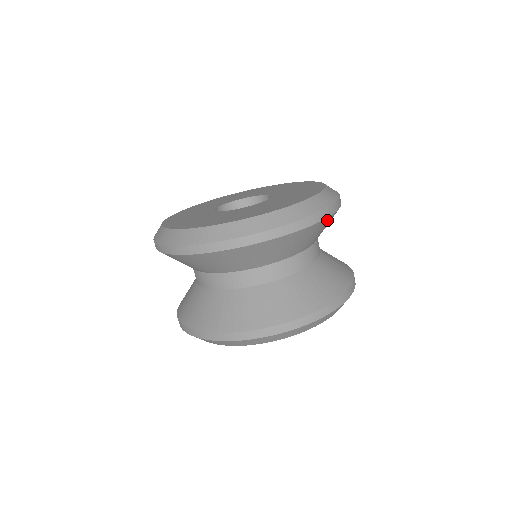
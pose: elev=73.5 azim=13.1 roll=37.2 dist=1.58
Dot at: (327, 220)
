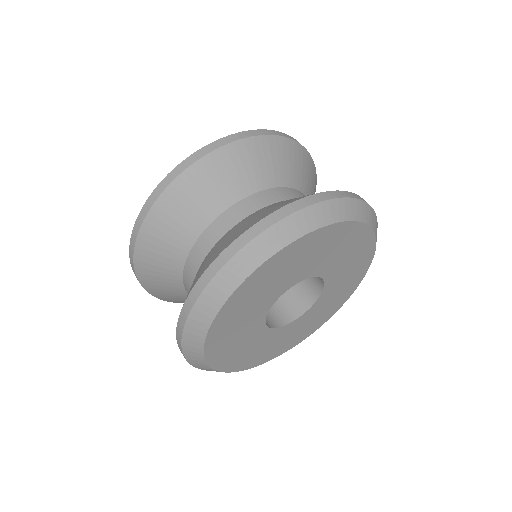
Dot at: (303, 154)
